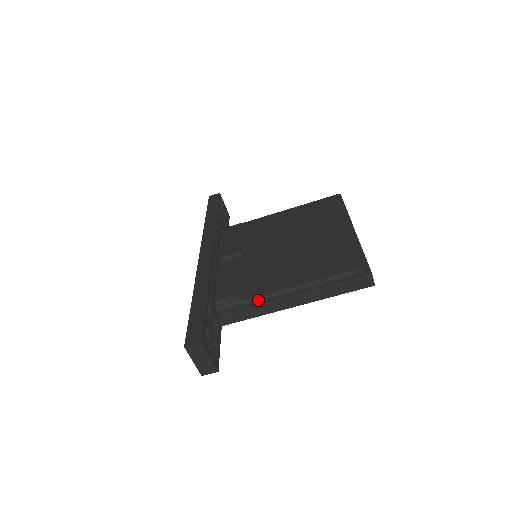
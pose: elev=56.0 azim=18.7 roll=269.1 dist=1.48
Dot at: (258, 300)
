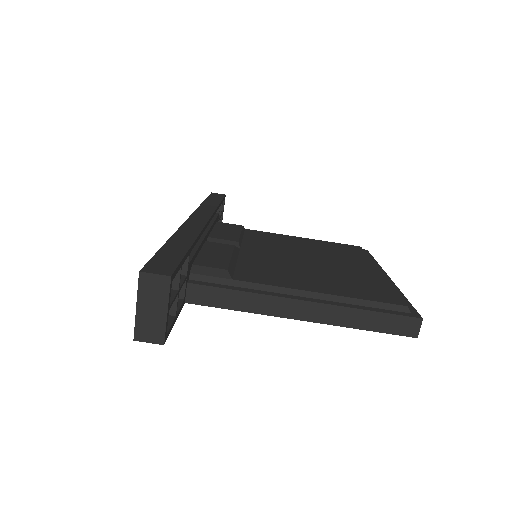
Dot at: (254, 288)
